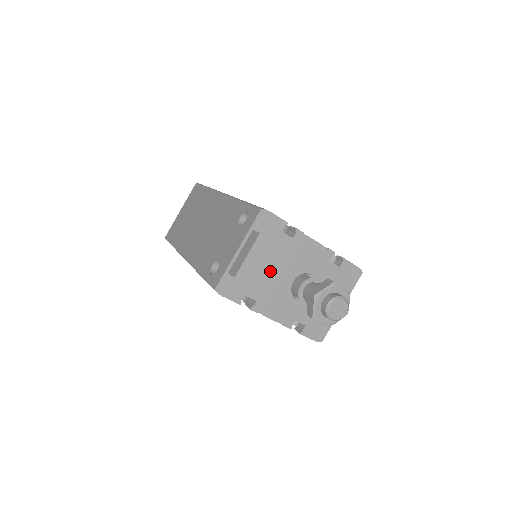
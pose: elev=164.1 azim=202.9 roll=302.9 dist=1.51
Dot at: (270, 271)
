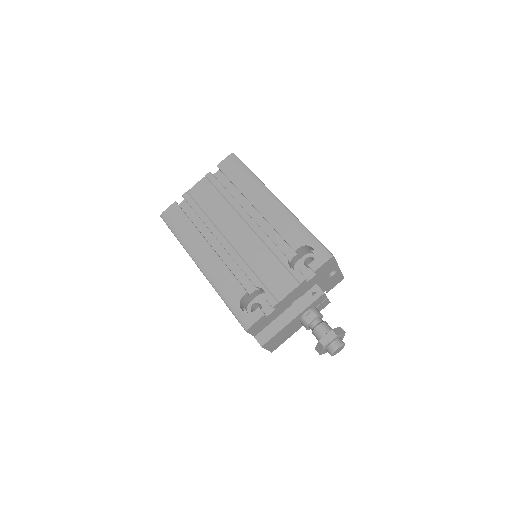
Dot at: (284, 336)
